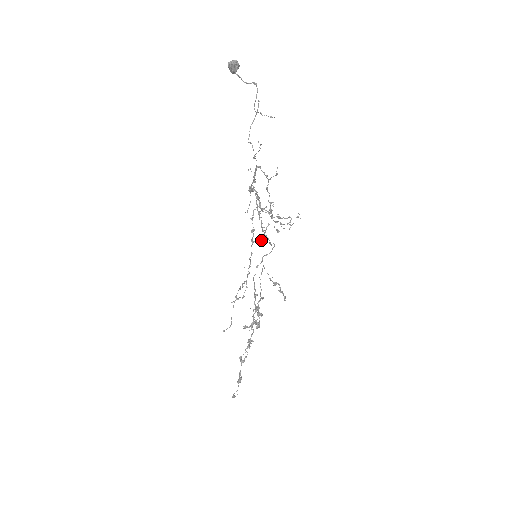
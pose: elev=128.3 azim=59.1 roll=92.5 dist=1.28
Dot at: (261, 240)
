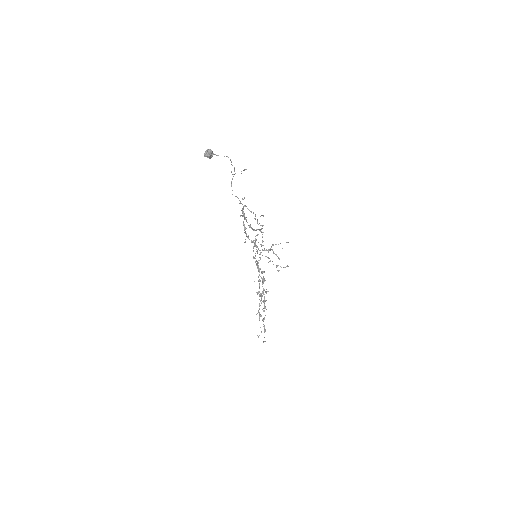
Dot at: (260, 253)
